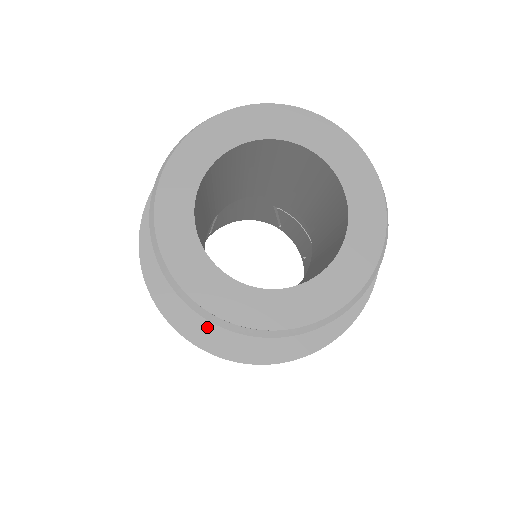
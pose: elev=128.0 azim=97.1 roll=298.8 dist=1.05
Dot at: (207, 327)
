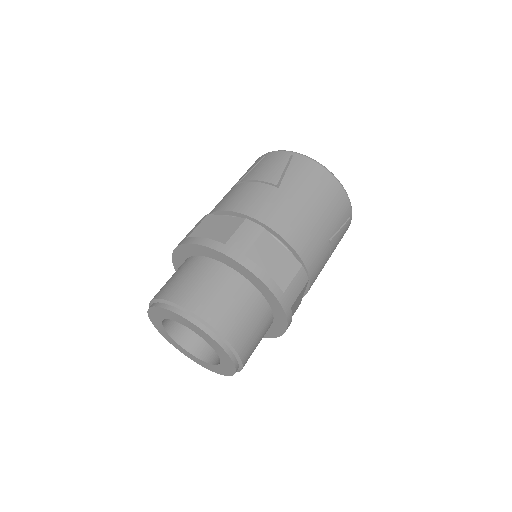
Dot at: occluded
